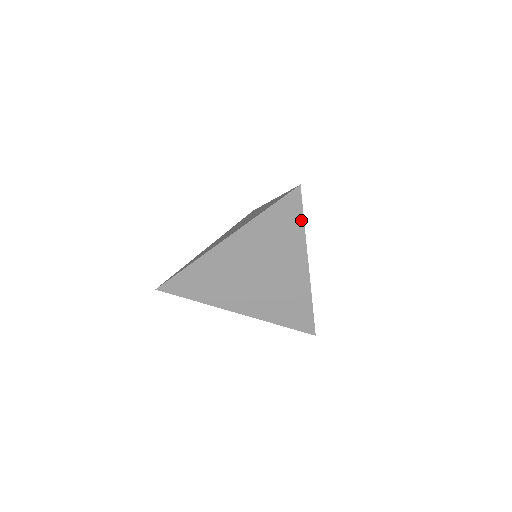
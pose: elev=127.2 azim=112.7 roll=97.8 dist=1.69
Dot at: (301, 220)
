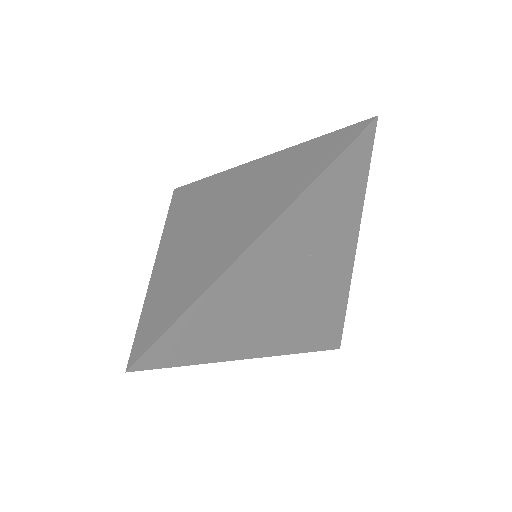
Dot at: (364, 178)
